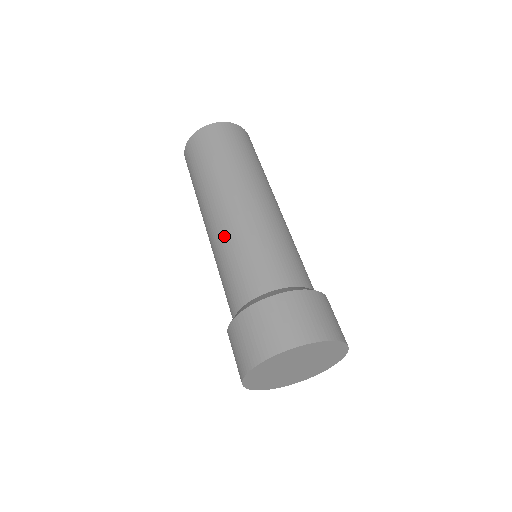
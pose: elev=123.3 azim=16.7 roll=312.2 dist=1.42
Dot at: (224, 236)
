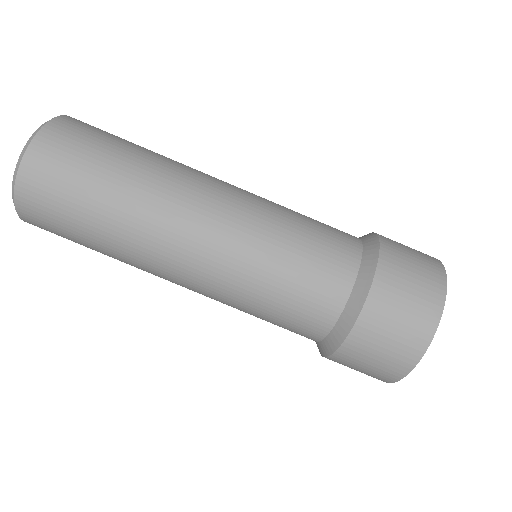
Dot at: occluded
